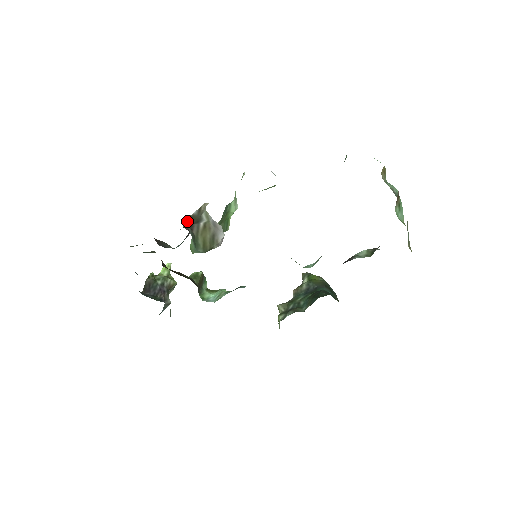
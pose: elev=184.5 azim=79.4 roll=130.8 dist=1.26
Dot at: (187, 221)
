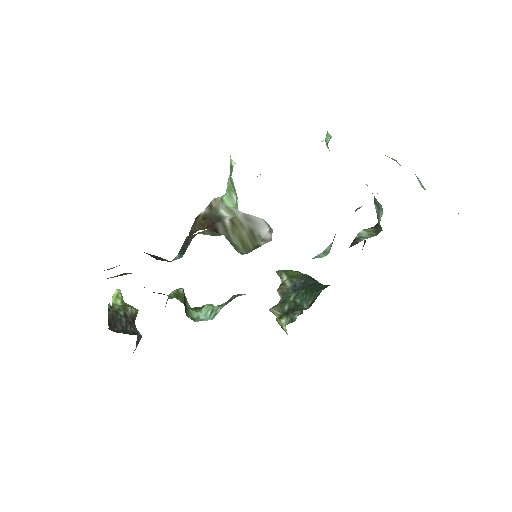
Dot at: (200, 222)
